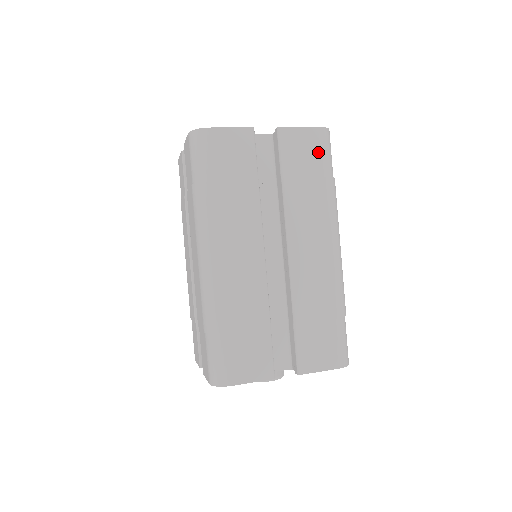
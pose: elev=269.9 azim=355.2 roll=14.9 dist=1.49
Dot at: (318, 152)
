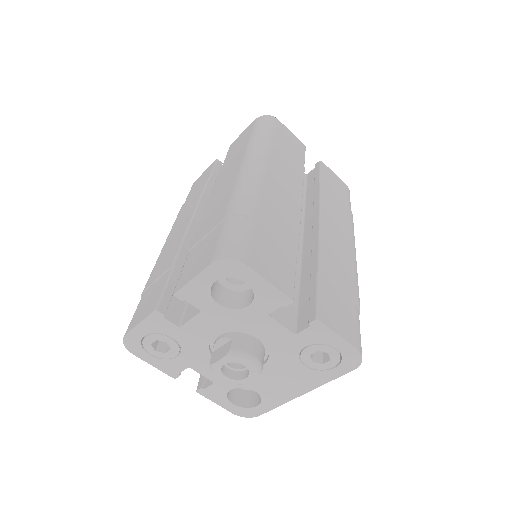
Dot at: (345, 194)
